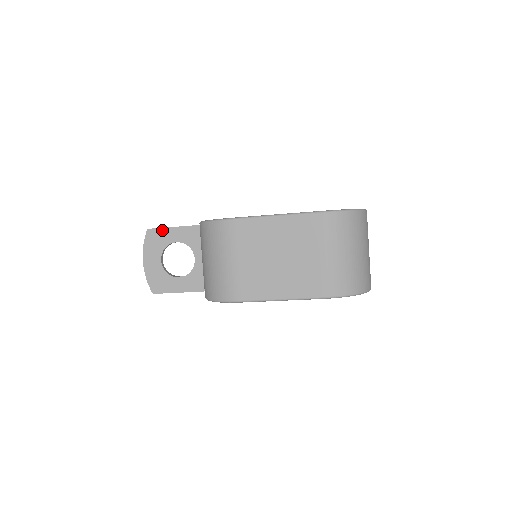
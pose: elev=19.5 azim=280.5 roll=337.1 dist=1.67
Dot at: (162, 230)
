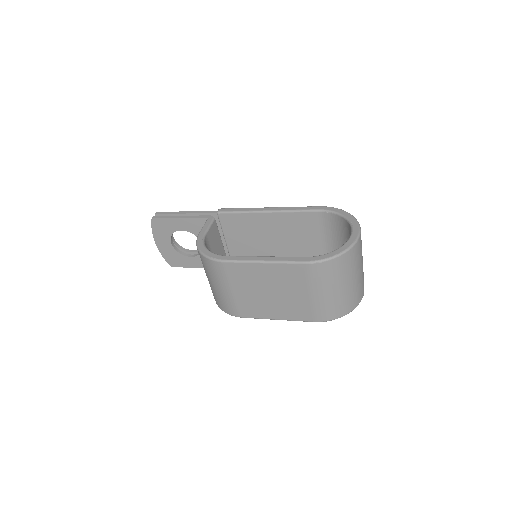
Dot at: (165, 220)
